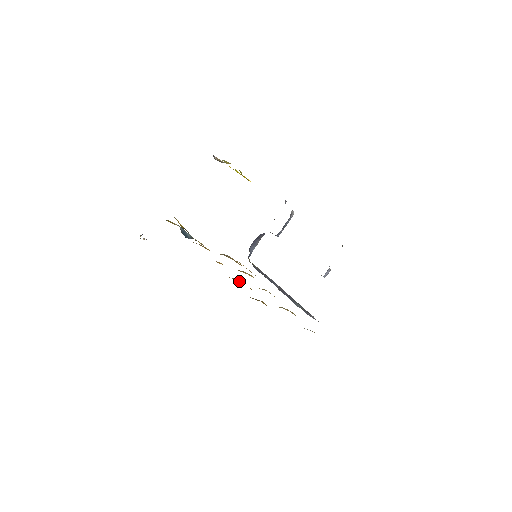
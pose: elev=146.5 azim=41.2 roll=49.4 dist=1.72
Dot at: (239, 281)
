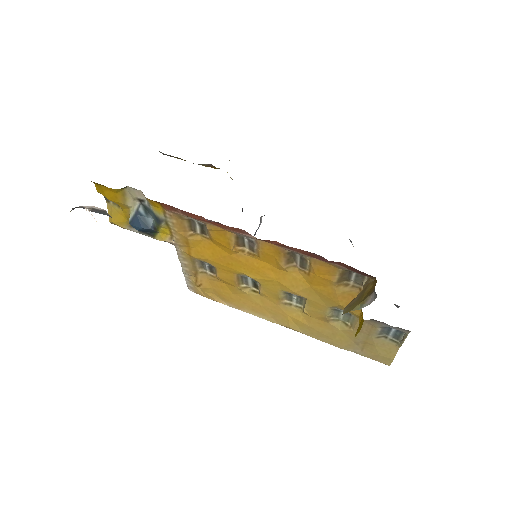
Dot at: (284, 266)
